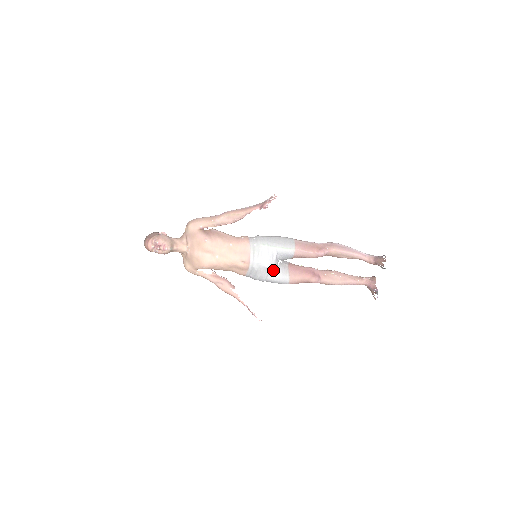
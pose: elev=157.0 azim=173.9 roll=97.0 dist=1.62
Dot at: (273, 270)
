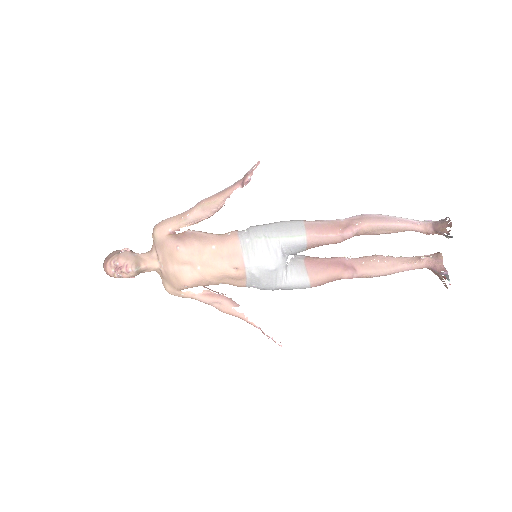
Dot at: (282, 272)
